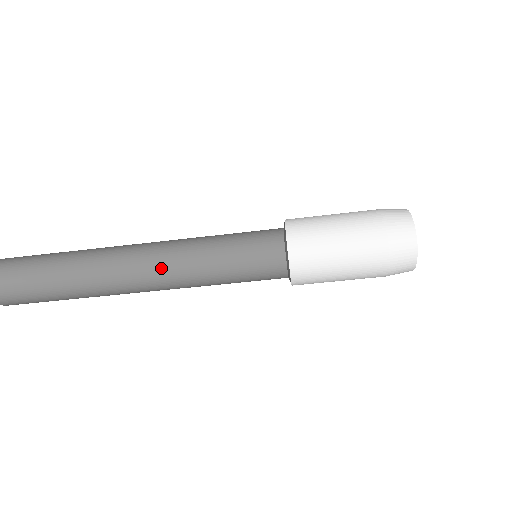
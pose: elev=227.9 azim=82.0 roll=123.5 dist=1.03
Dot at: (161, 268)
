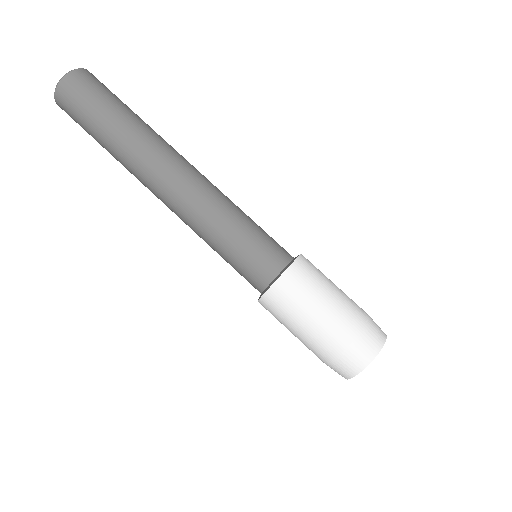
Dot at: (198, 183)
